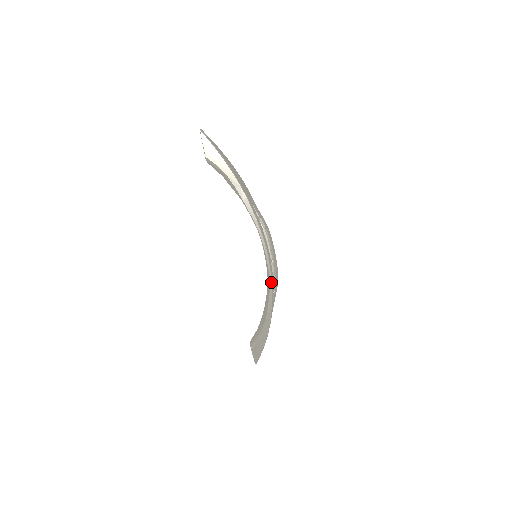
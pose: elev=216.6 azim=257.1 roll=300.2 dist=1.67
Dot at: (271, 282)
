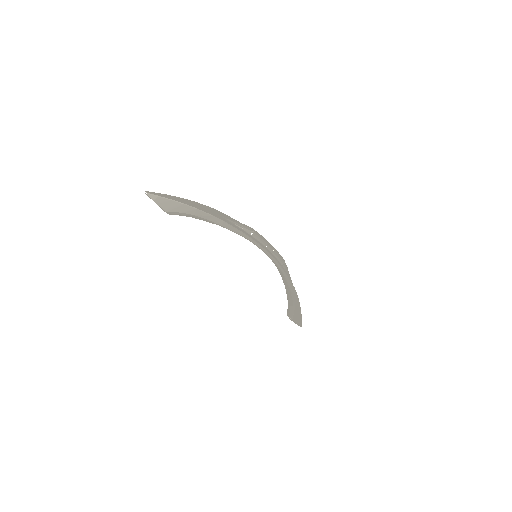
Dot at: (282, 269)
